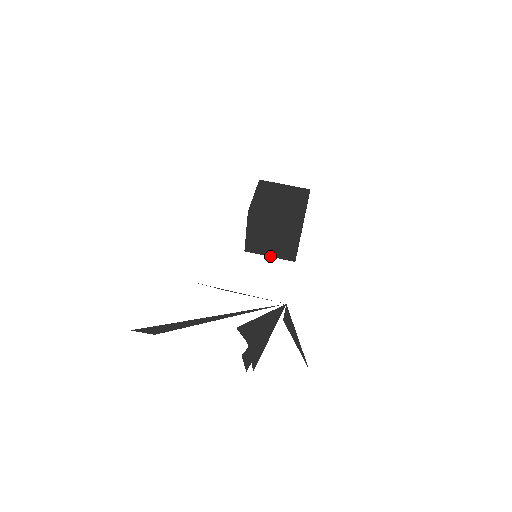
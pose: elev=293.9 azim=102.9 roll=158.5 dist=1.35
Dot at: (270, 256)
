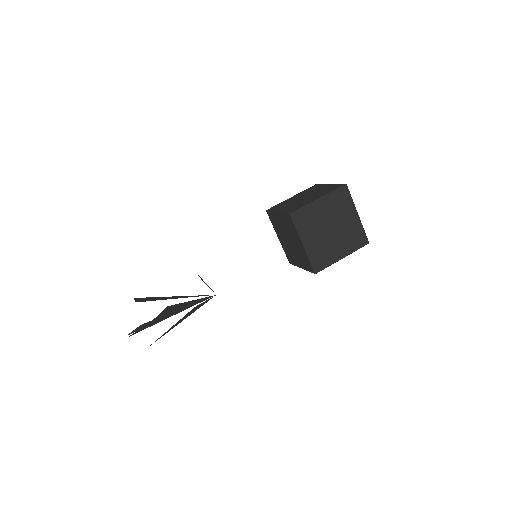
Dot at: (302, 268)
